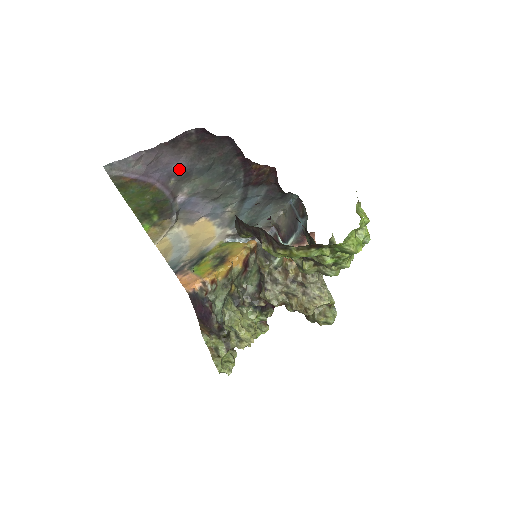
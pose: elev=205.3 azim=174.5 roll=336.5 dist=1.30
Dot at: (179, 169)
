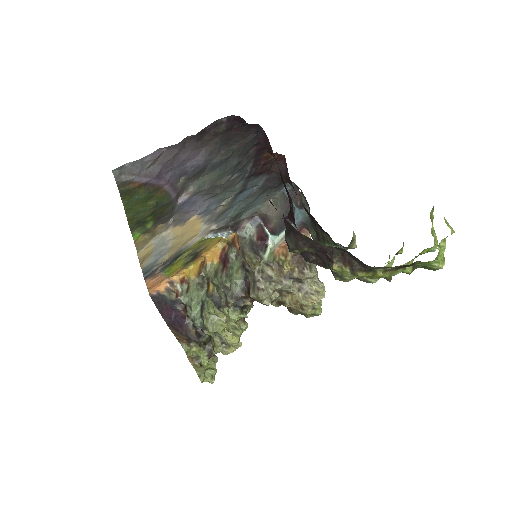
Dot at: (194, 166)
